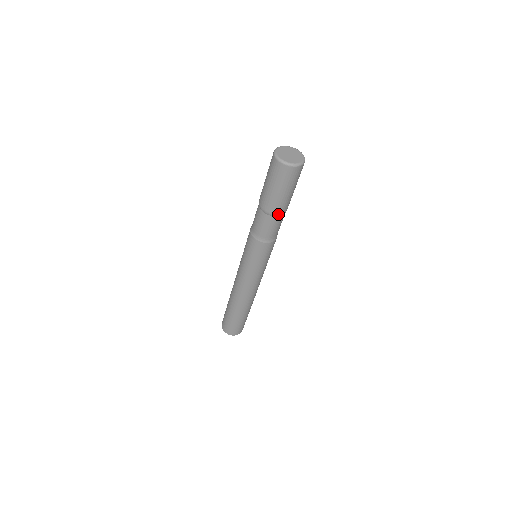
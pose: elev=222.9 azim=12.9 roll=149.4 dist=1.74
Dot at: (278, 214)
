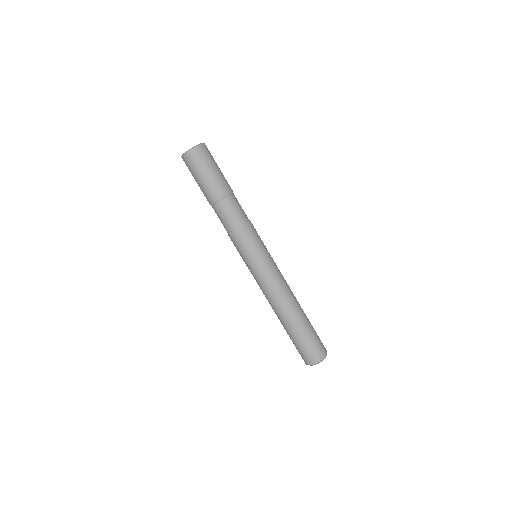
Dot at: (215, 200)
